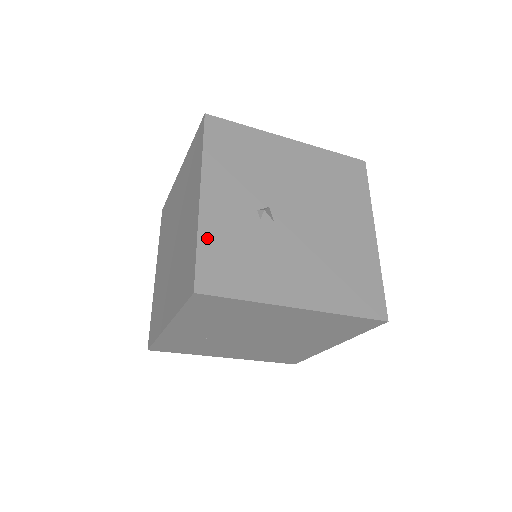
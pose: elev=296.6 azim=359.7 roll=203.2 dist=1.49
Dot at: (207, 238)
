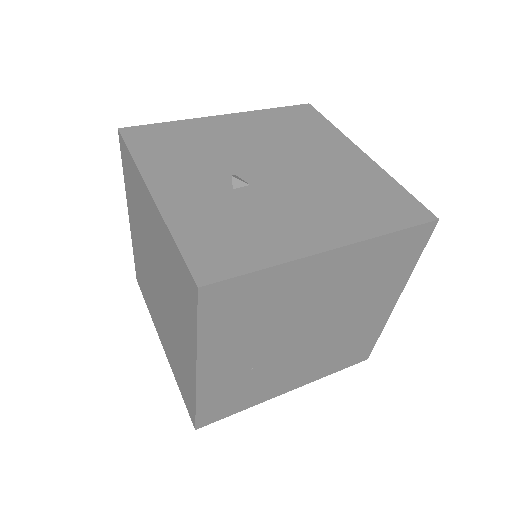
Dot at: (182, 229)
